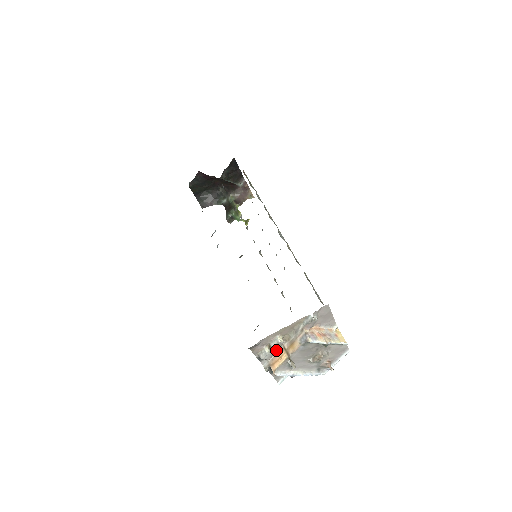
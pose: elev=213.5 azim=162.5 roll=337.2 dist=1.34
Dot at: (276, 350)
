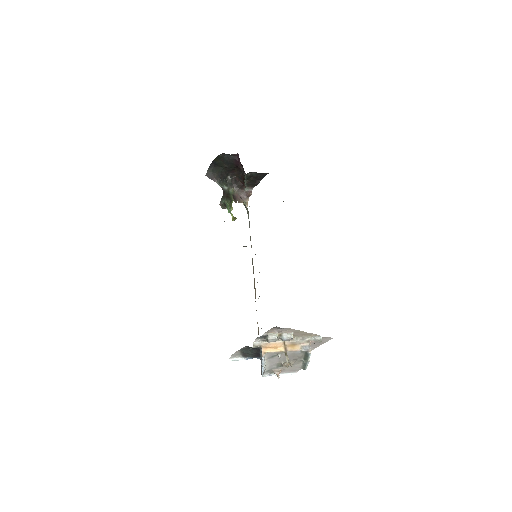
Dot at: occluded
